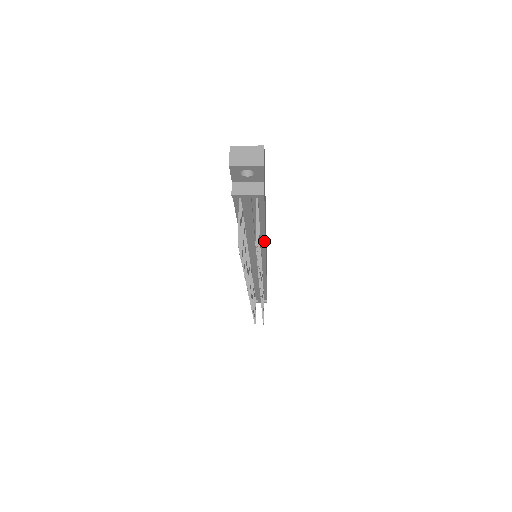
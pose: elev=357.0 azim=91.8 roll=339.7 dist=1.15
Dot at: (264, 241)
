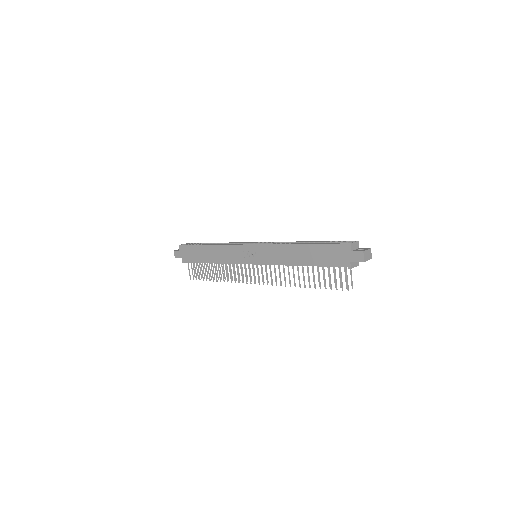
Dot at: occluded
